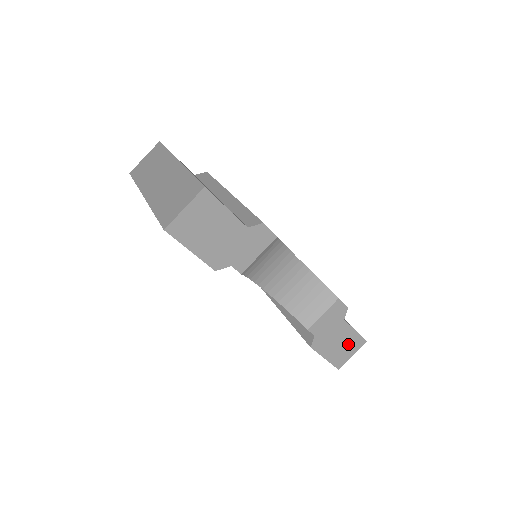
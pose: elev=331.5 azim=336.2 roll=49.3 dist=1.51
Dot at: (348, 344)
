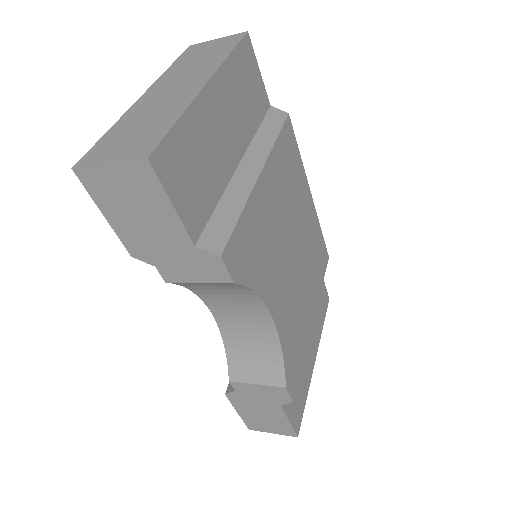
Dot at: (273, 423)
